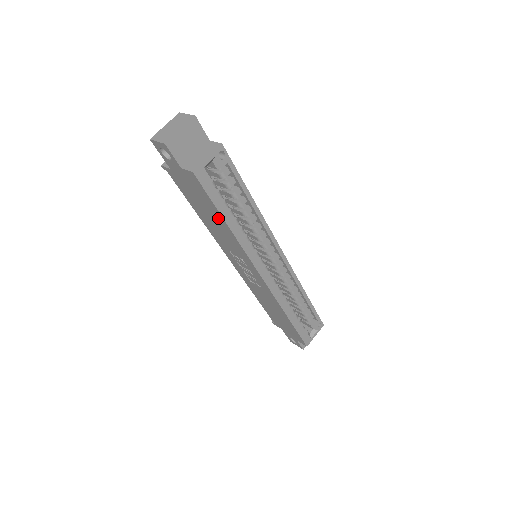
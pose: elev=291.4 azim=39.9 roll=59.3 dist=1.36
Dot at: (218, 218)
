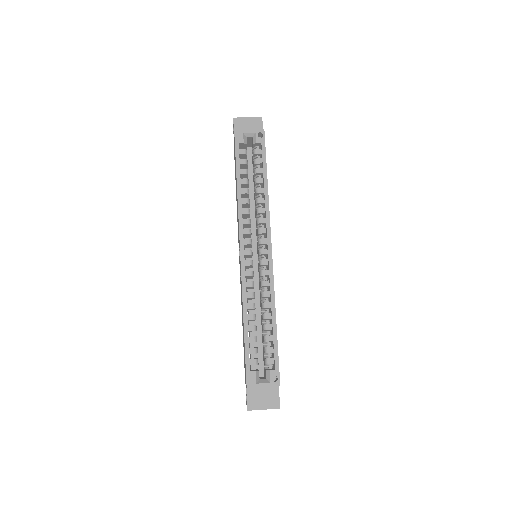
Dot at: (236, 180)
